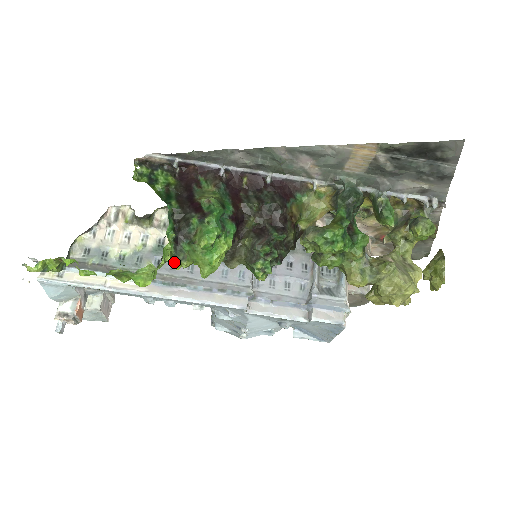
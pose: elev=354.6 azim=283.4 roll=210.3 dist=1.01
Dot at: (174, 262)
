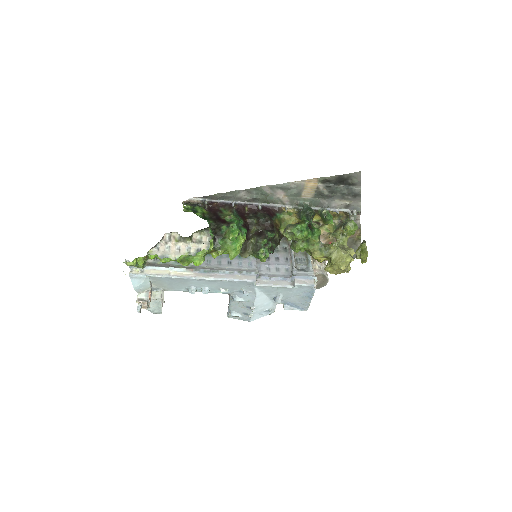
Dot at: (213, 253)
